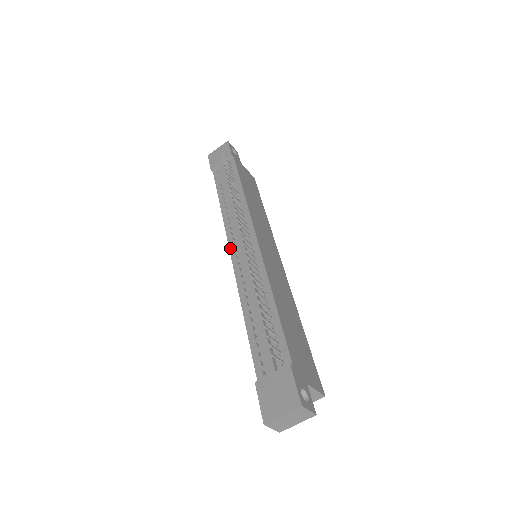
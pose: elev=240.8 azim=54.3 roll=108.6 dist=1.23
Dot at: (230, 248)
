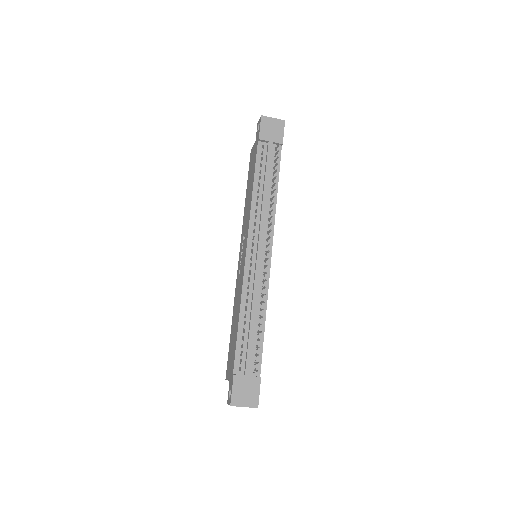
Dot at: (248, 245)
